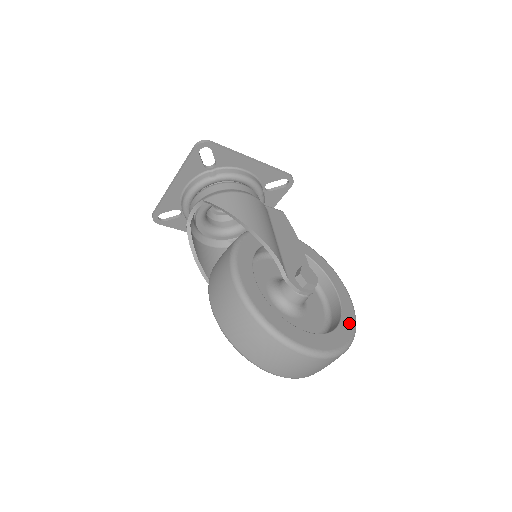
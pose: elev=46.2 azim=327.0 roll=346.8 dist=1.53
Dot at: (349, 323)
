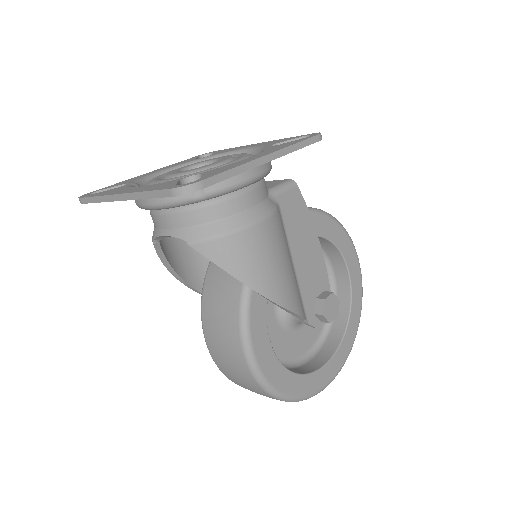
Dot at: (357, 310)
